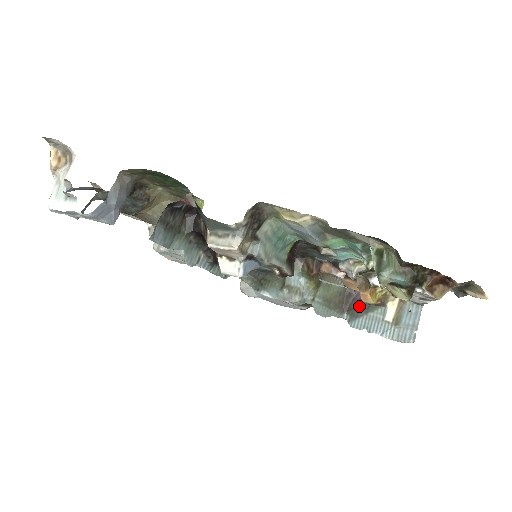
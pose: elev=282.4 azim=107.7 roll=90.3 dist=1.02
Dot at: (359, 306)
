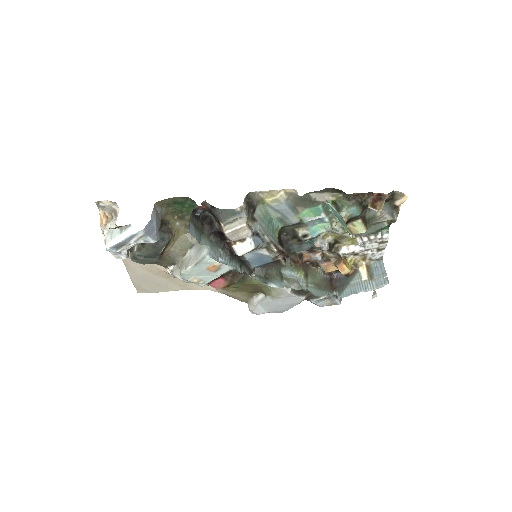
Dot at: (341, 282)
